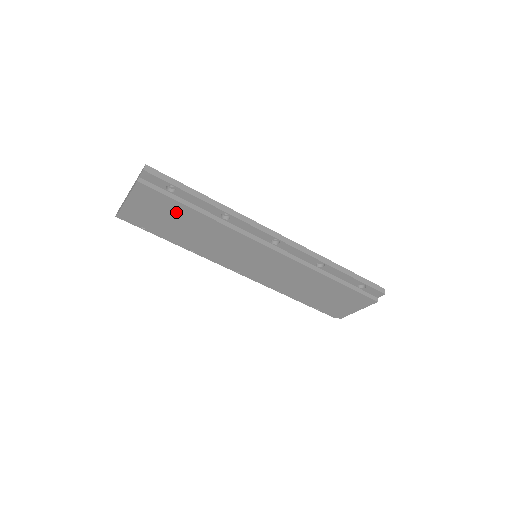
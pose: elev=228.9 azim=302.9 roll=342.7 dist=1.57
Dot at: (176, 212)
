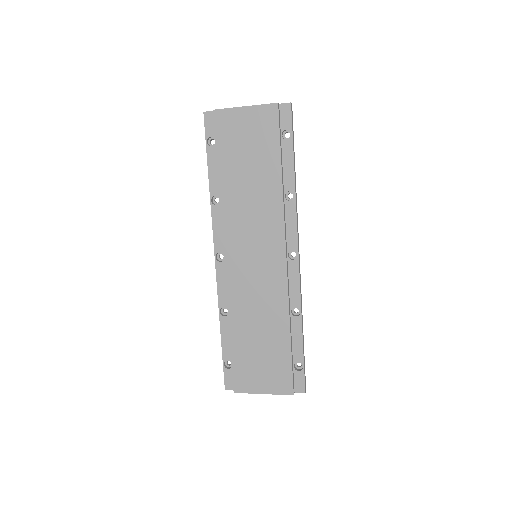
Dot at: (264, 153)
